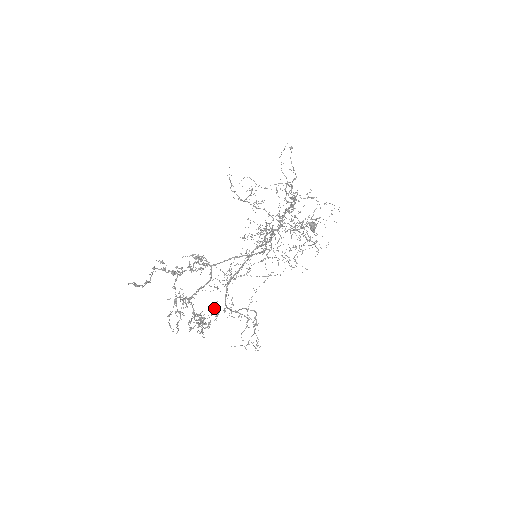
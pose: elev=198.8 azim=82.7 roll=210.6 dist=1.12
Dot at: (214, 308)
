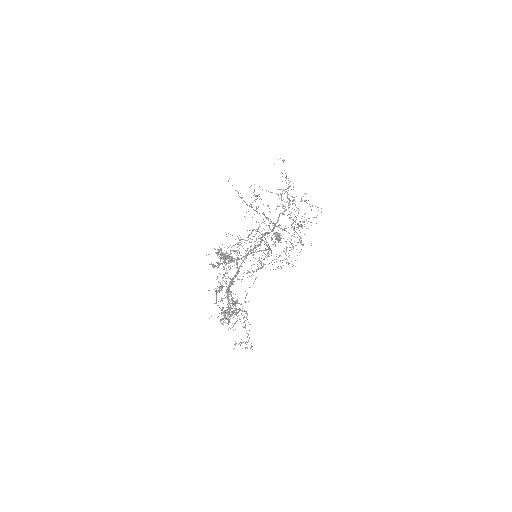
Dot at: (222, 307)
